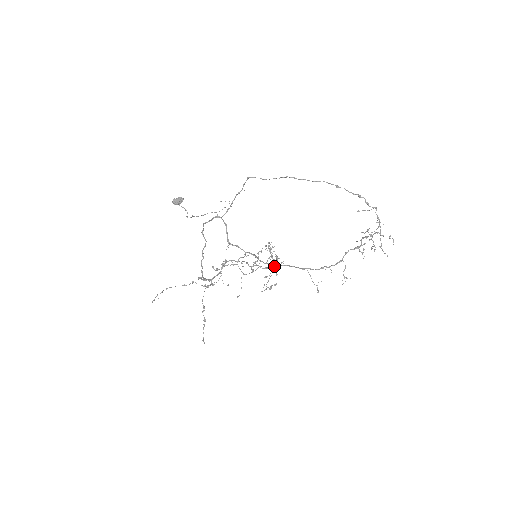
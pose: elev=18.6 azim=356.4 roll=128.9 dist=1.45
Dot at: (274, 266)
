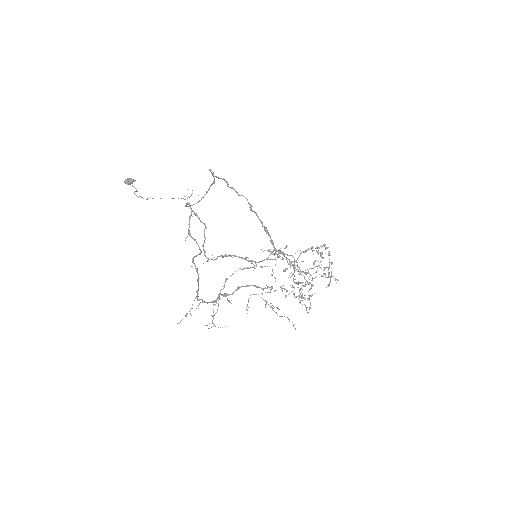
Dot at: (328, 274)
